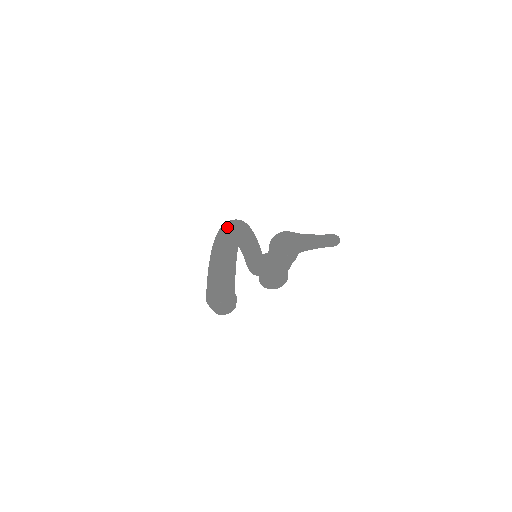
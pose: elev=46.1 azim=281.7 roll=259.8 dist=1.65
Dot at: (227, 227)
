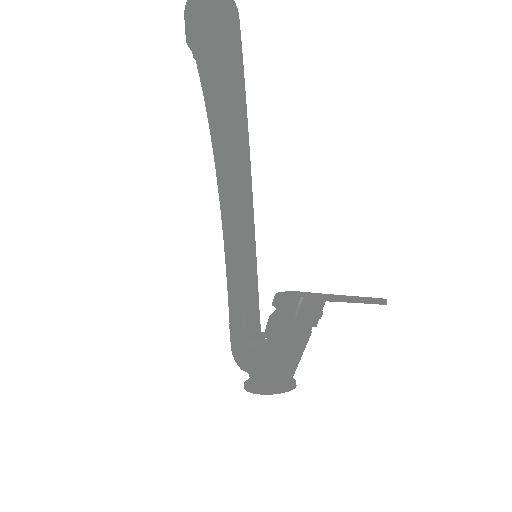
Dot at: occluded
